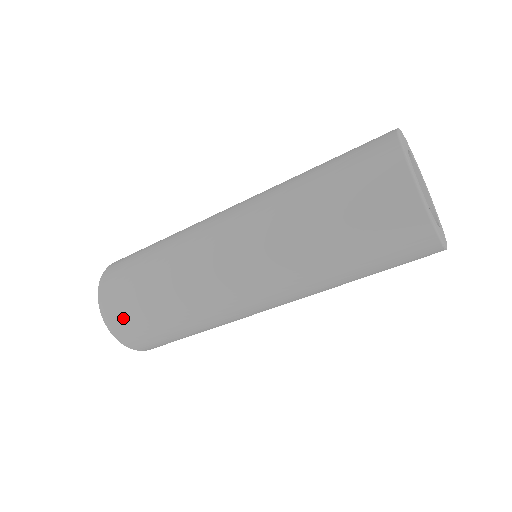
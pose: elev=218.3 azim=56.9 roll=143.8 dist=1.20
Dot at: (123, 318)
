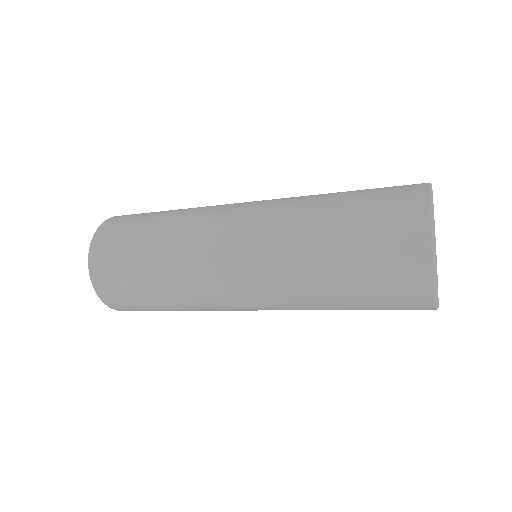
Dot at: occluded
